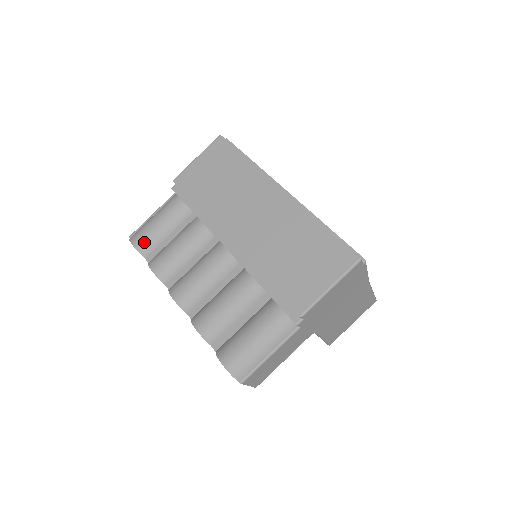
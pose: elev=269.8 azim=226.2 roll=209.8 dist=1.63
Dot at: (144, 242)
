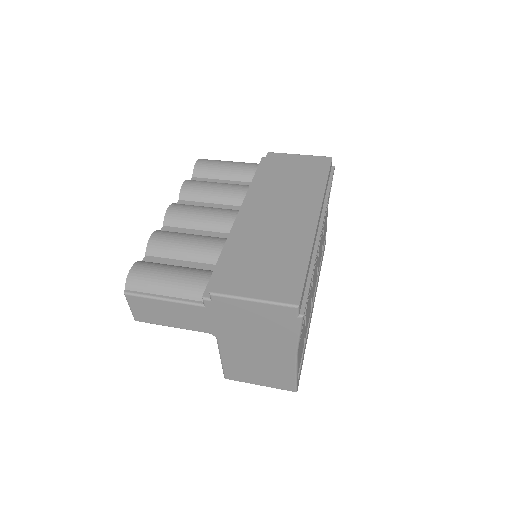
Dot at: (204, 167)
